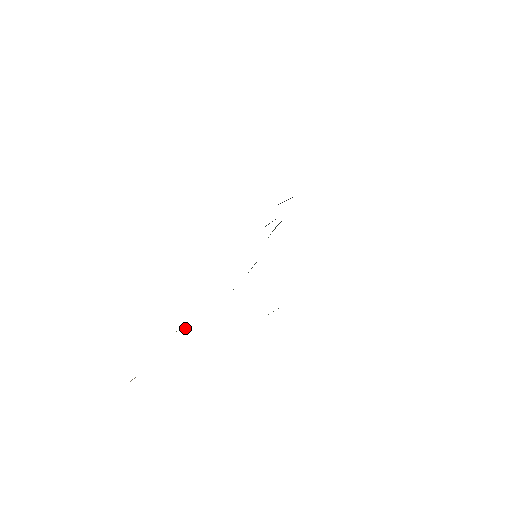
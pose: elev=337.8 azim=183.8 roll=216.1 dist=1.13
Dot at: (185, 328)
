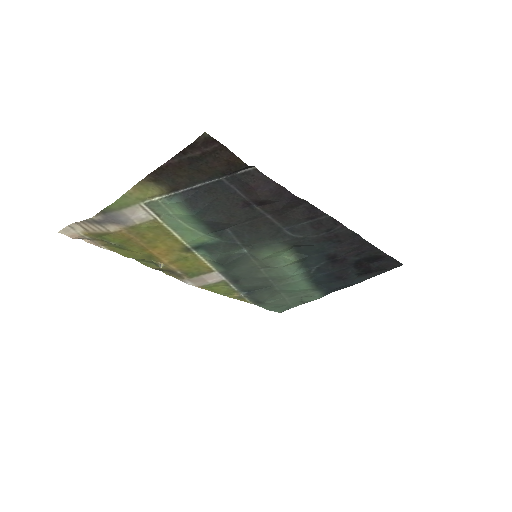
Dot at: (160, 264)
